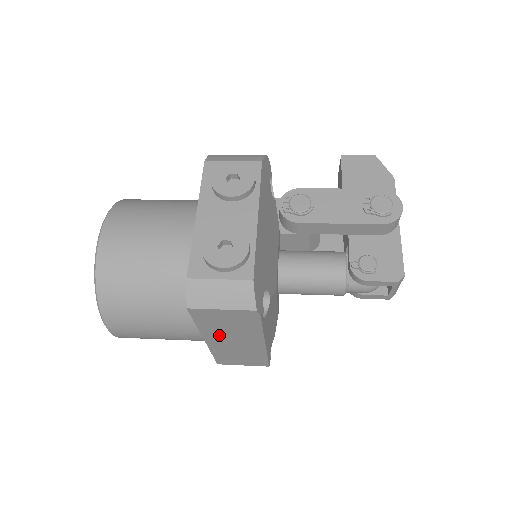
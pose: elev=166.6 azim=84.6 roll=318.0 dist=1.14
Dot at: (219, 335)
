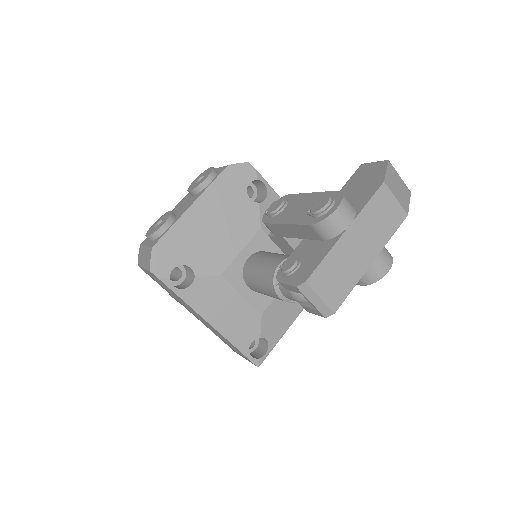
Dot at: (183, 304)
